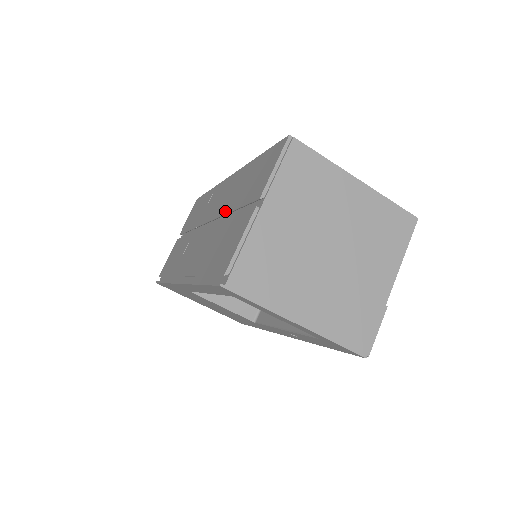
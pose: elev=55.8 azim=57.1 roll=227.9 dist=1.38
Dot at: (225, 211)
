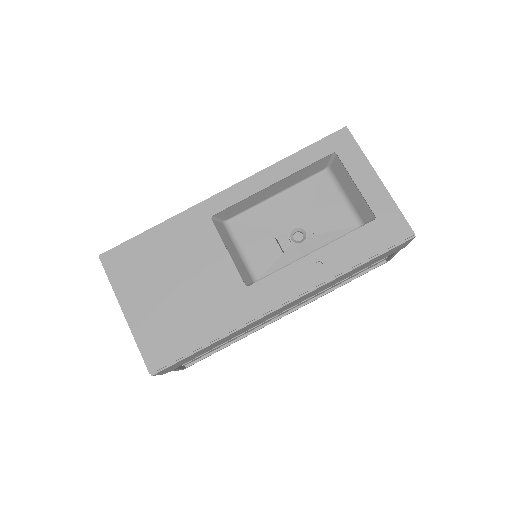
Dot at: occluded
